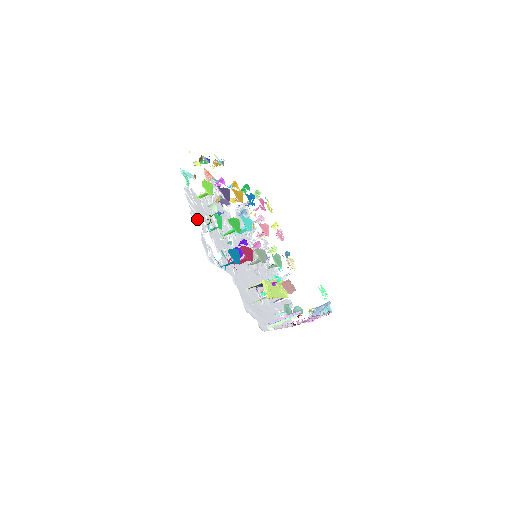
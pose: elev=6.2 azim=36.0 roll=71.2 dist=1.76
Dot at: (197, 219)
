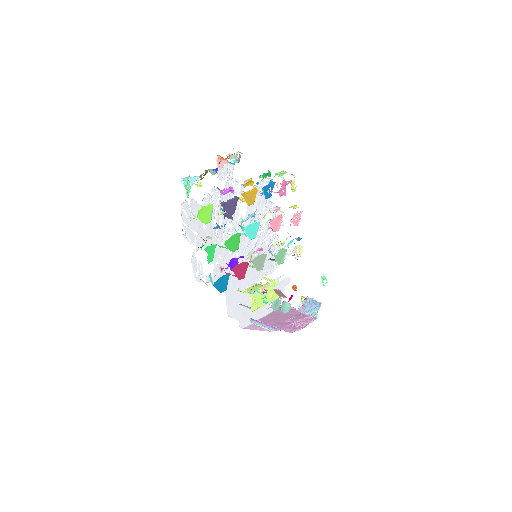
Dot at: (191, 238)
